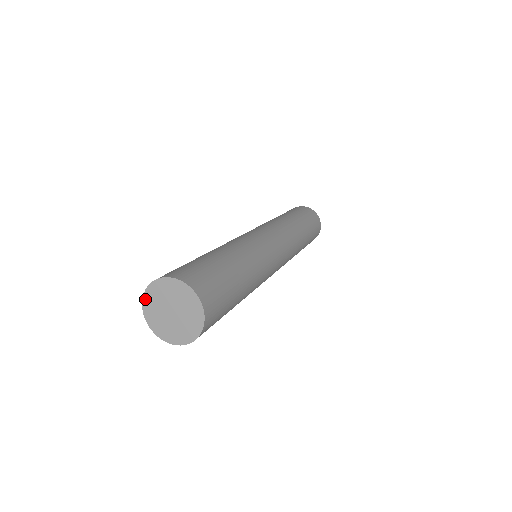
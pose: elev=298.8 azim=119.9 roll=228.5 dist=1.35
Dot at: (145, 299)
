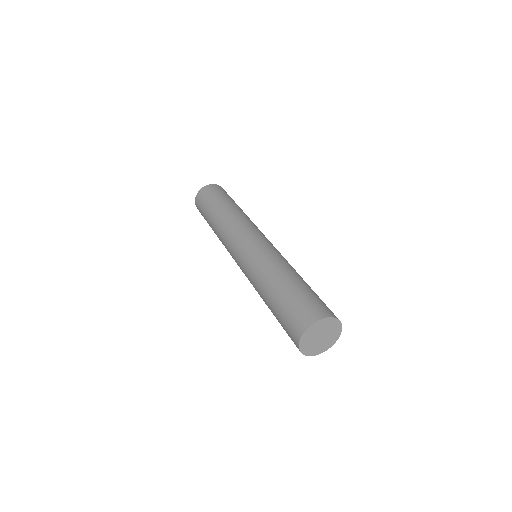
Dot at: (301, 345)
